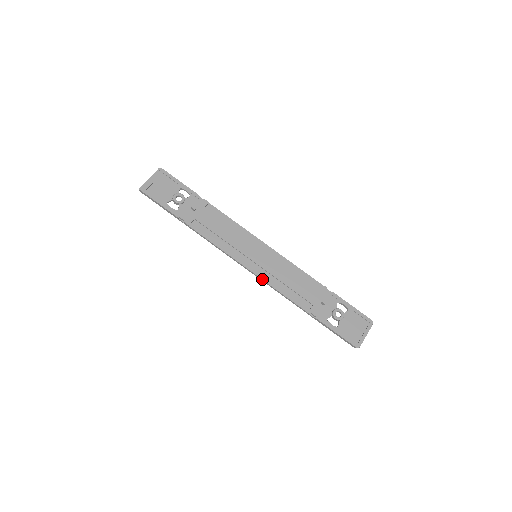
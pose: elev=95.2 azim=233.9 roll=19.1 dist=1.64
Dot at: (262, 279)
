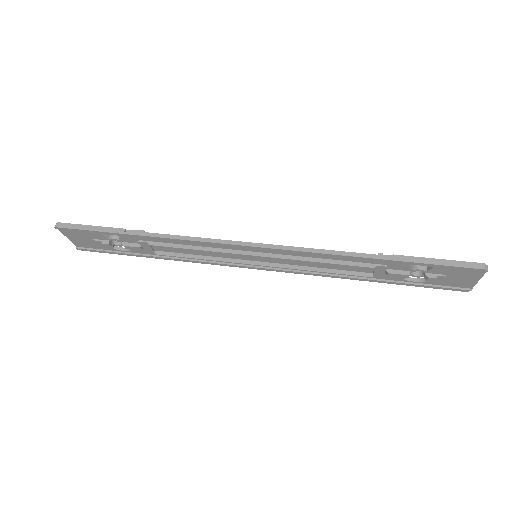
Dot at: (283, 246)
